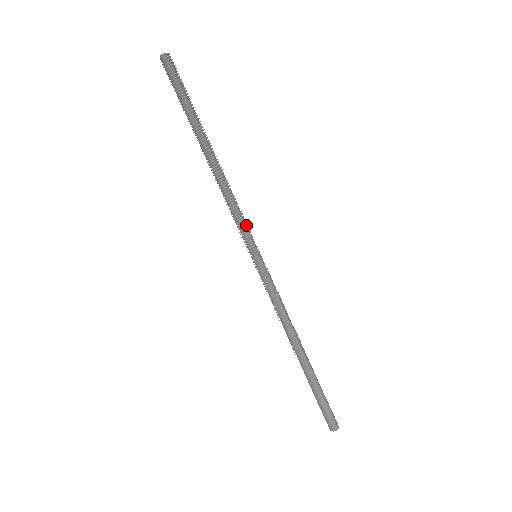
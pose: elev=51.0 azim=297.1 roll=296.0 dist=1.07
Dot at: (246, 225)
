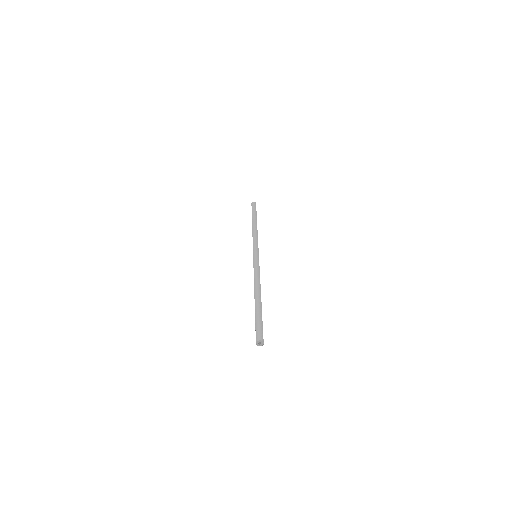
Dot at: occluded
